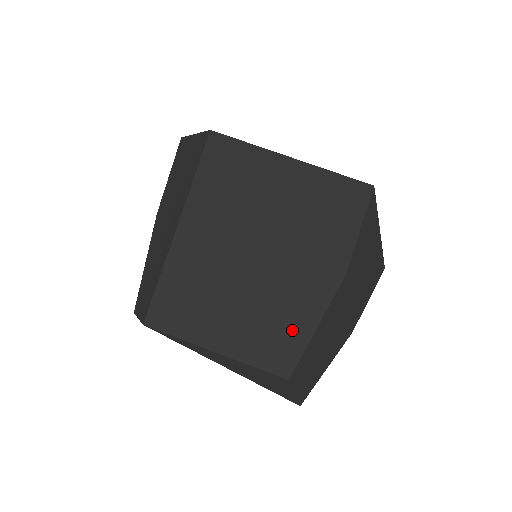
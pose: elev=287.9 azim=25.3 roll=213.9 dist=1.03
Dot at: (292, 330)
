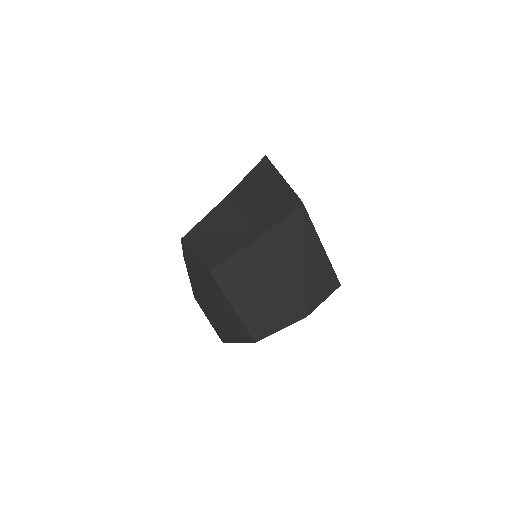
Dot at: (271, 324)
